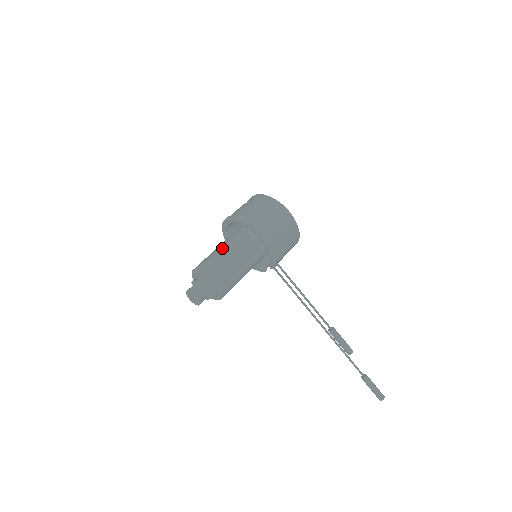
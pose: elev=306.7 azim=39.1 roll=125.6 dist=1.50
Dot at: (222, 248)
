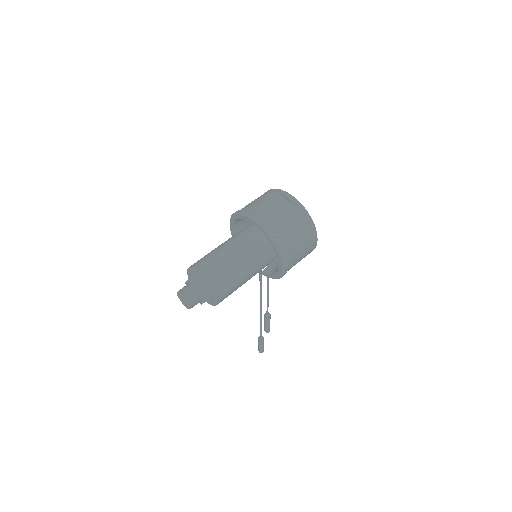
Dot at: (239, 259)
